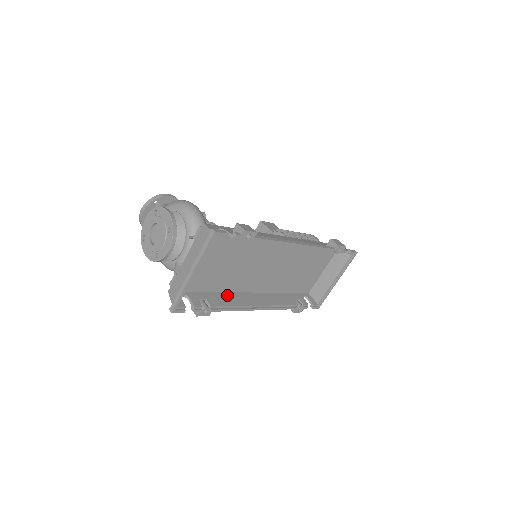
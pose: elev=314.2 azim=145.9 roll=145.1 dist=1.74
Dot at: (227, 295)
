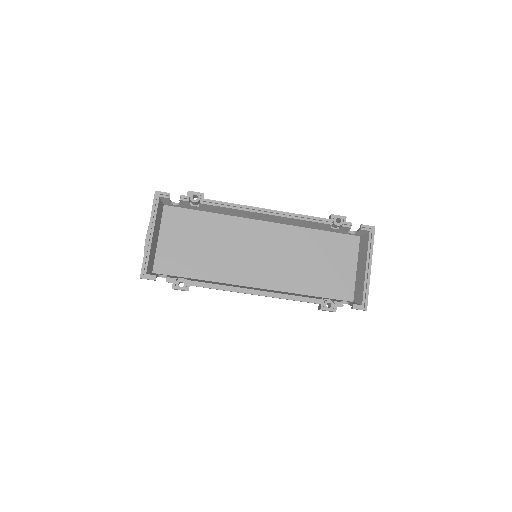
Dot at: occluded
